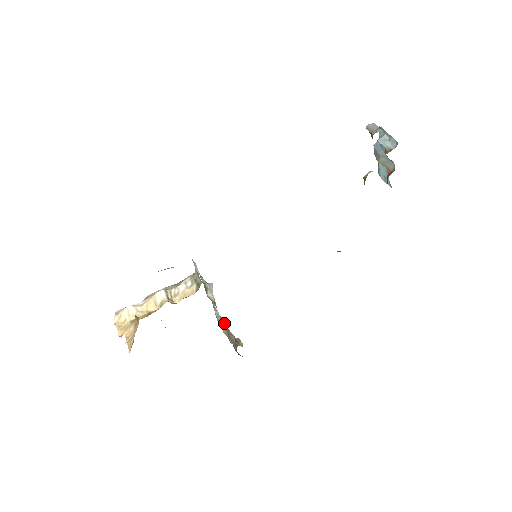
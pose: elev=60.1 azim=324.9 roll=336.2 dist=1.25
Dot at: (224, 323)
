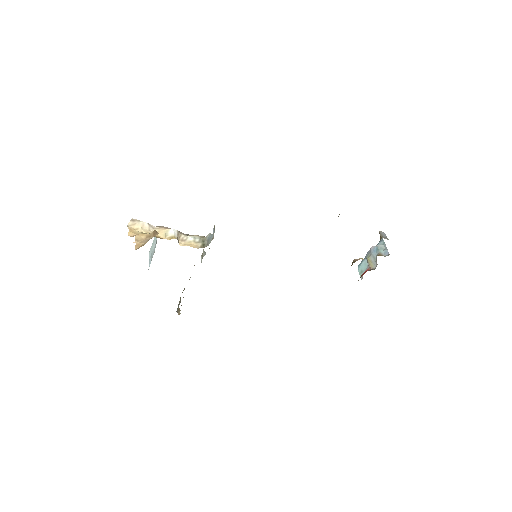
Dot at: occluded
